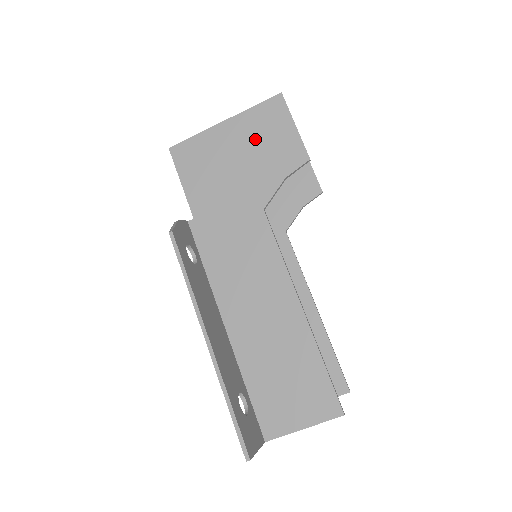
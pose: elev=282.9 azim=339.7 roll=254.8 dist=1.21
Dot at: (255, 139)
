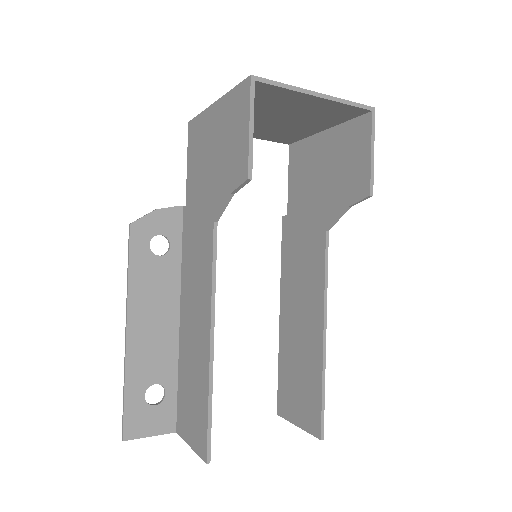
Dot at: (225, 134)
